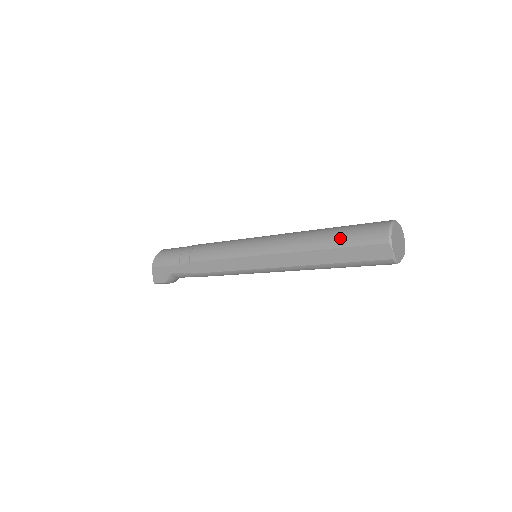
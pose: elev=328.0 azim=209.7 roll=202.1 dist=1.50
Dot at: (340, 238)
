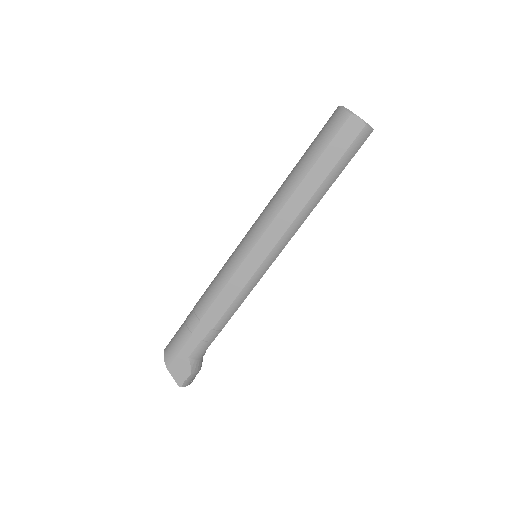
Dot at: (311, 153)
